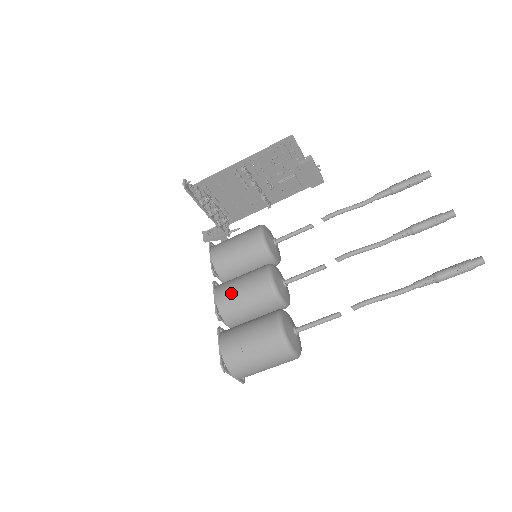
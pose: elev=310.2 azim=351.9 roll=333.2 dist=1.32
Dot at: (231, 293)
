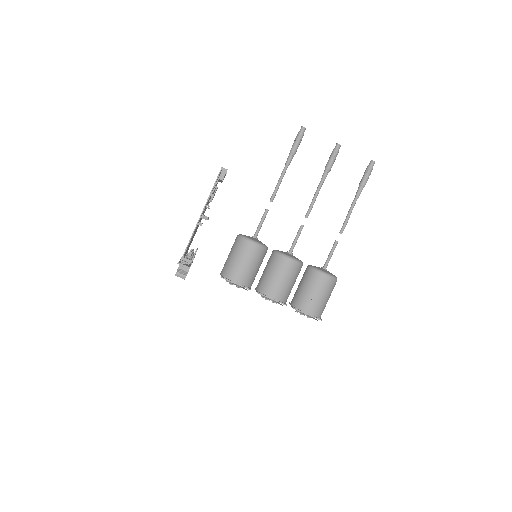
Dot at: (281, 288)
